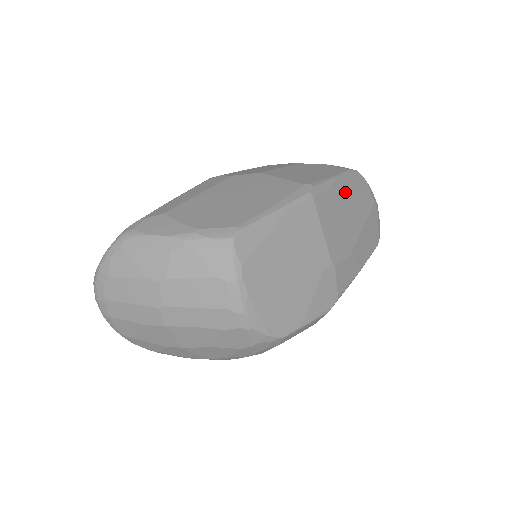
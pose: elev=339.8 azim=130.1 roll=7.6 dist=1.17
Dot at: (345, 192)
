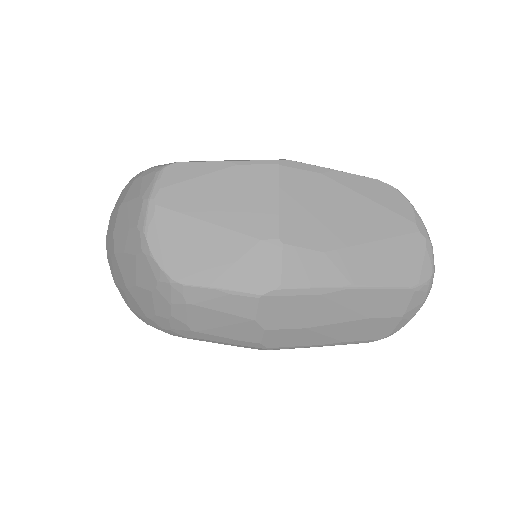
Dot at: (350, 190)
